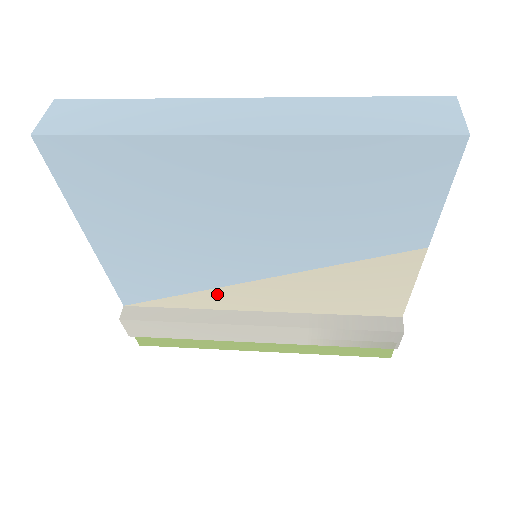
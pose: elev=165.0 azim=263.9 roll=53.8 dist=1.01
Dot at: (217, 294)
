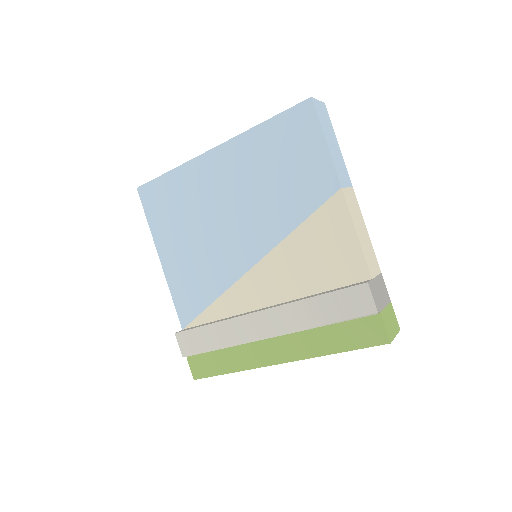
Dot at: (234, 294)
